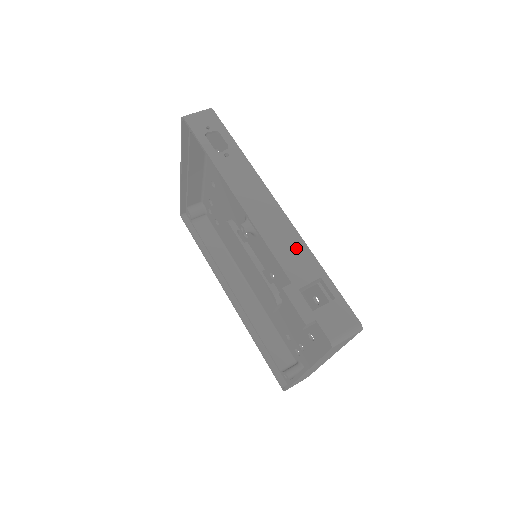
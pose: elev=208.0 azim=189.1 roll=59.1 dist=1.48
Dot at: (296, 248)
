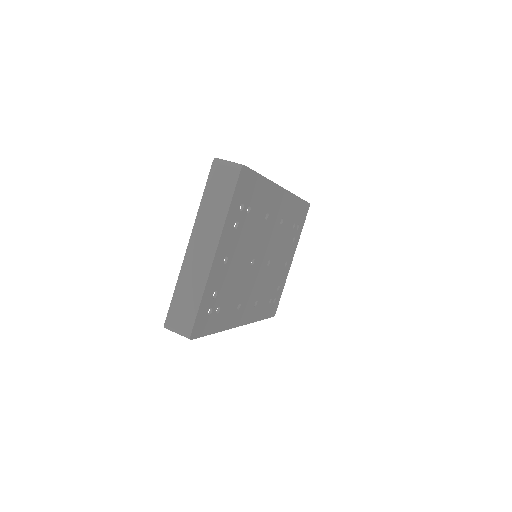
Dot at: occluded
